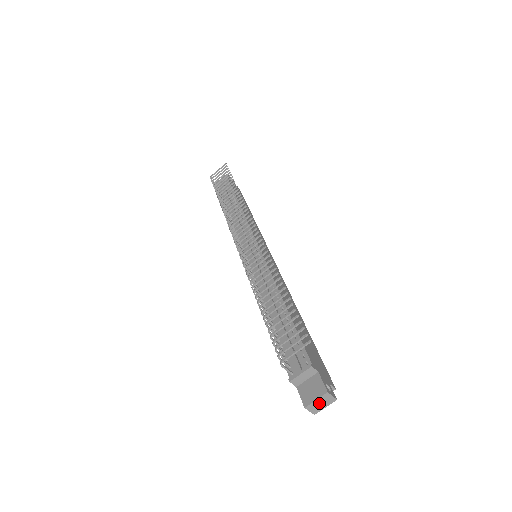
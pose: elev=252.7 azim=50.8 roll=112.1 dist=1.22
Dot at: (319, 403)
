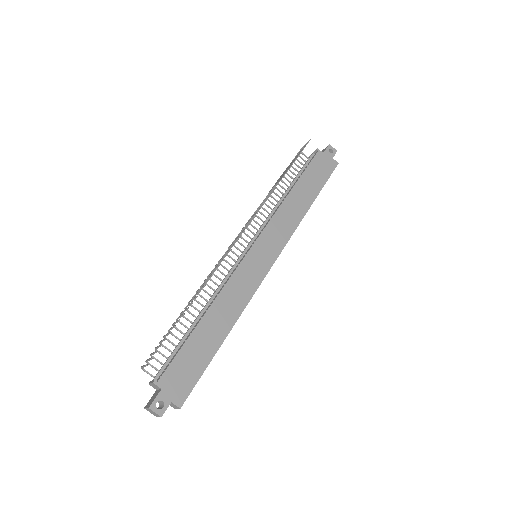
Dot at: (151, 411)
